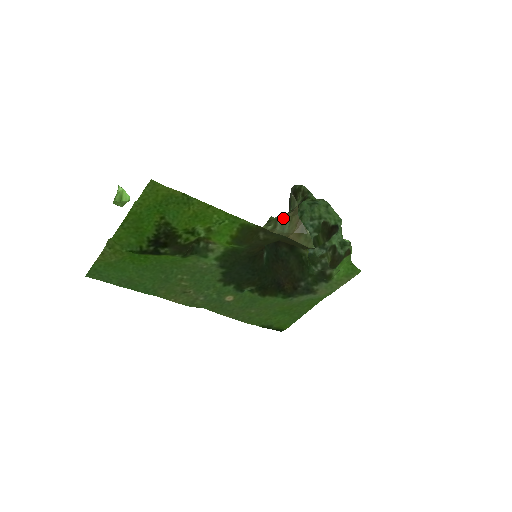
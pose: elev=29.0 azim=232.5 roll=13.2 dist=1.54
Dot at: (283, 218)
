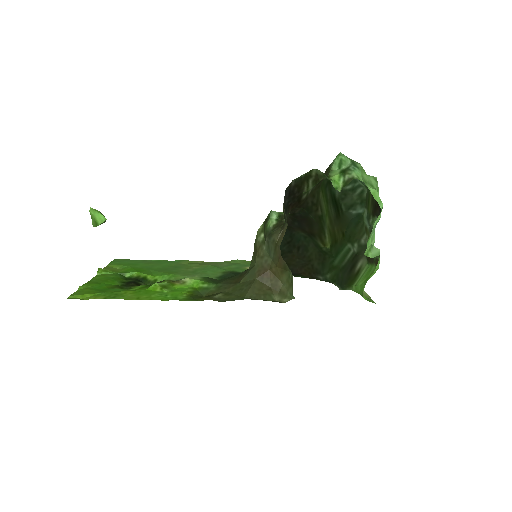
Dot at: (269, 239)
